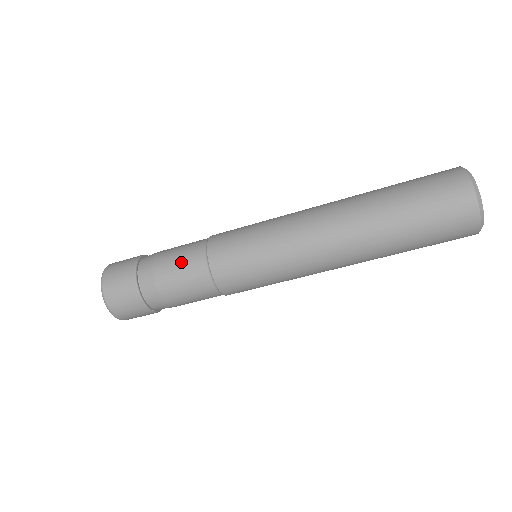
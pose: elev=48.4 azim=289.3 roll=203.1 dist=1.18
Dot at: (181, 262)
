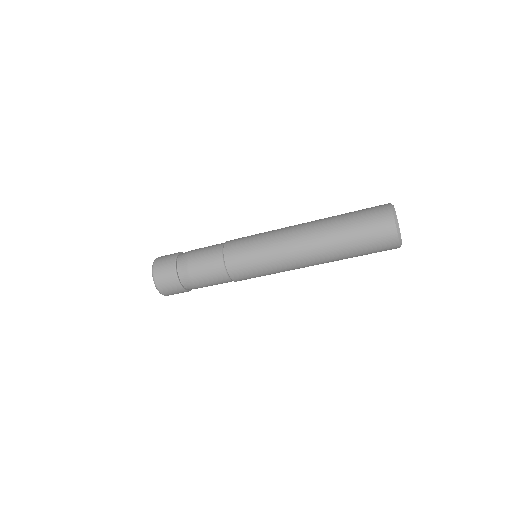
Dot at: (210, 277)
